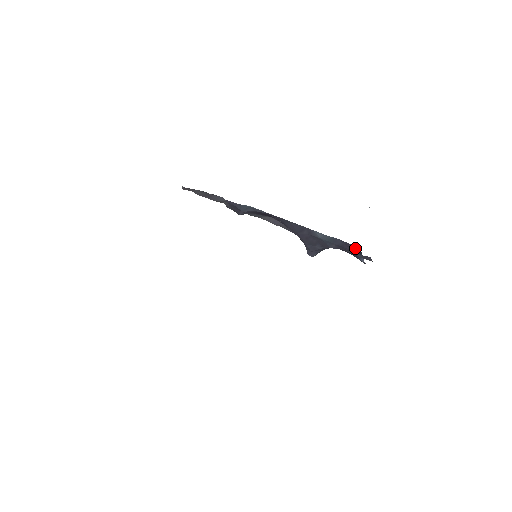
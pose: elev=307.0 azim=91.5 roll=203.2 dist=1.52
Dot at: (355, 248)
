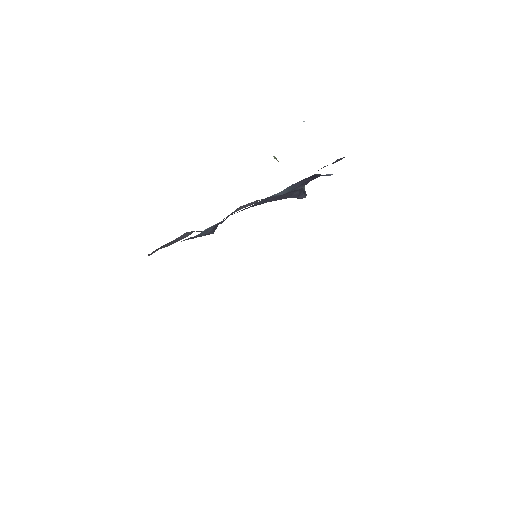
Dot at: (312, 176)
